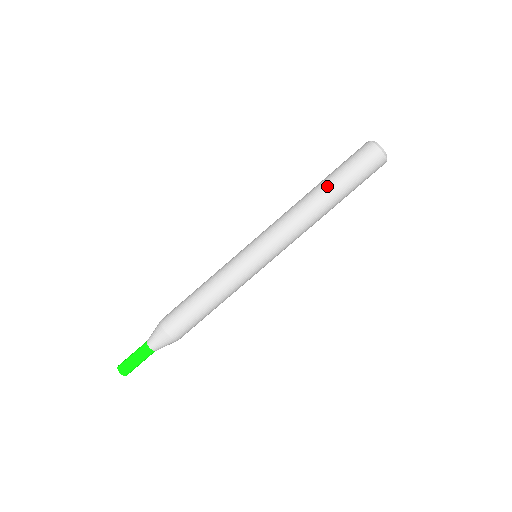
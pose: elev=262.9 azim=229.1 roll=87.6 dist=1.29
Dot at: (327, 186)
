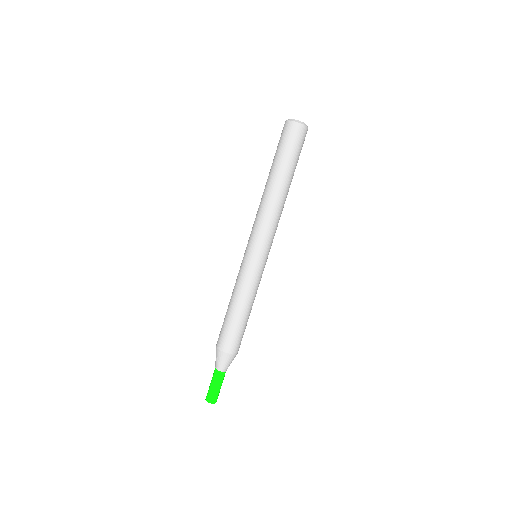
Dot at: (278, 174)
